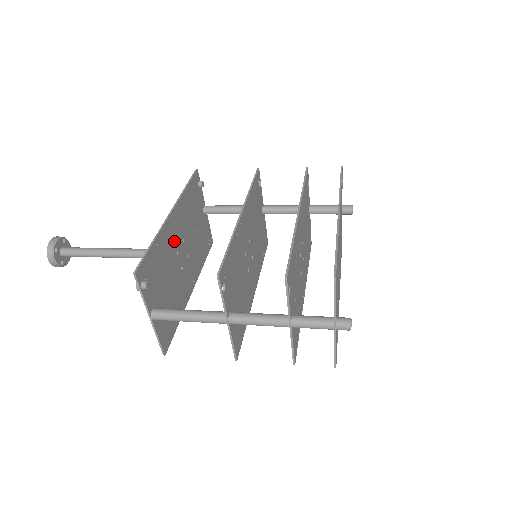
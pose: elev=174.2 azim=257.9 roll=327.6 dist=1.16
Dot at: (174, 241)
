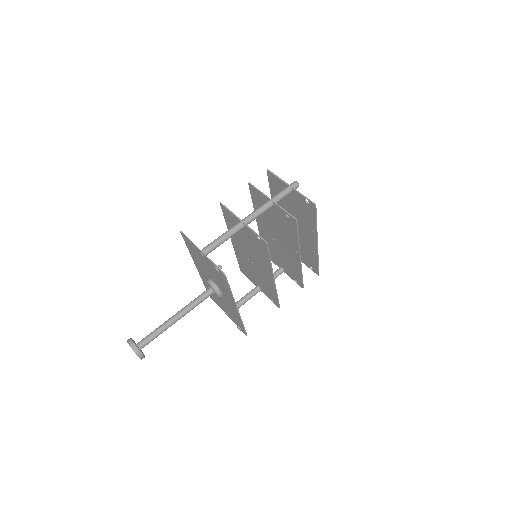
Dot at: (227, 300)
